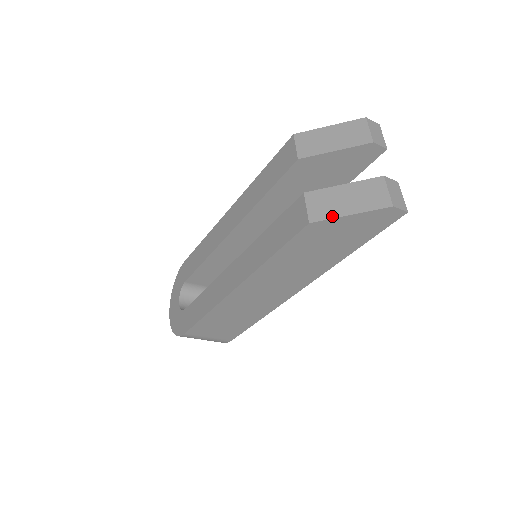
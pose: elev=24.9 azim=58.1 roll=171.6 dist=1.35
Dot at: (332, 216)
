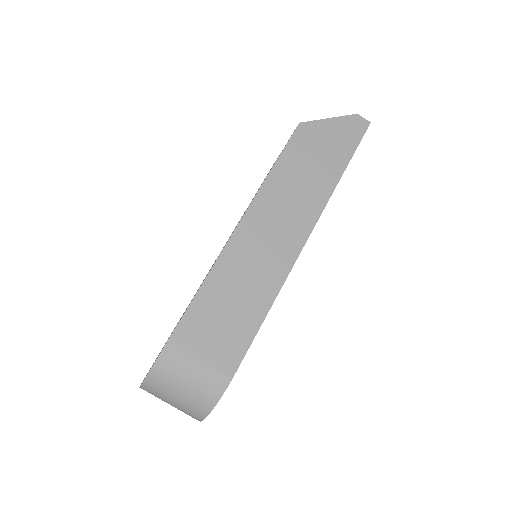
Dot at: (315, 121)
